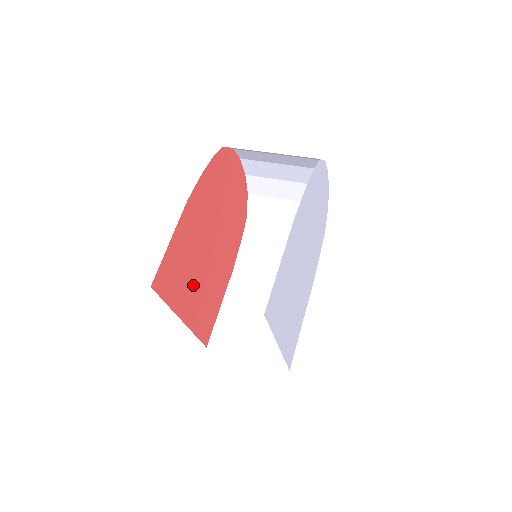
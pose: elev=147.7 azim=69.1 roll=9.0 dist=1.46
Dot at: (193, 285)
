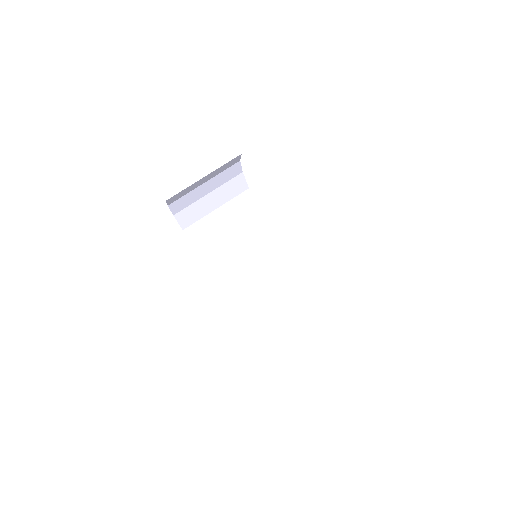
Dot at: occluded
